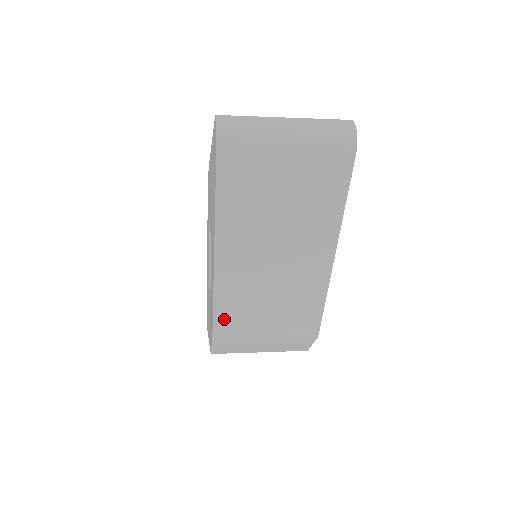
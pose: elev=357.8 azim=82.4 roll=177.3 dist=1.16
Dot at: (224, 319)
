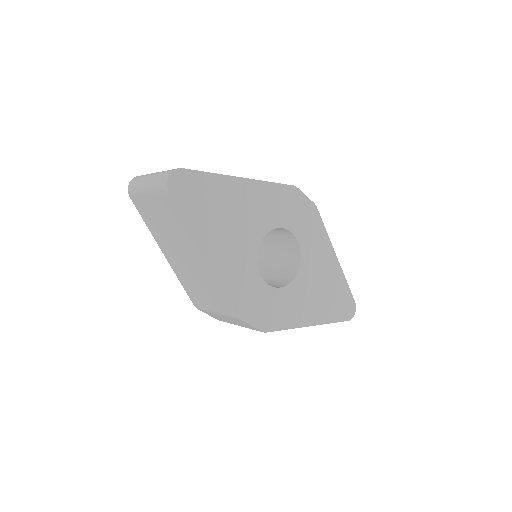
Dot at: (191, 295)
